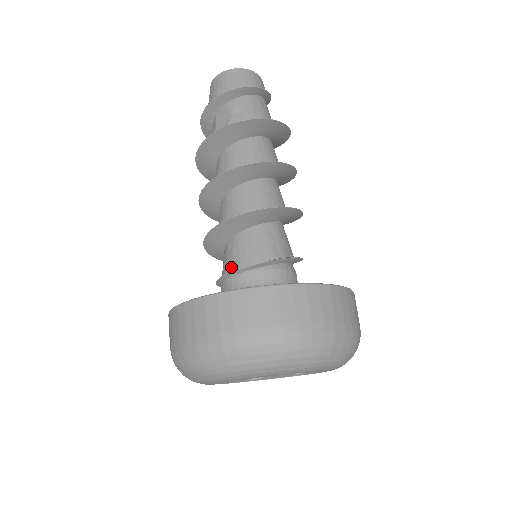
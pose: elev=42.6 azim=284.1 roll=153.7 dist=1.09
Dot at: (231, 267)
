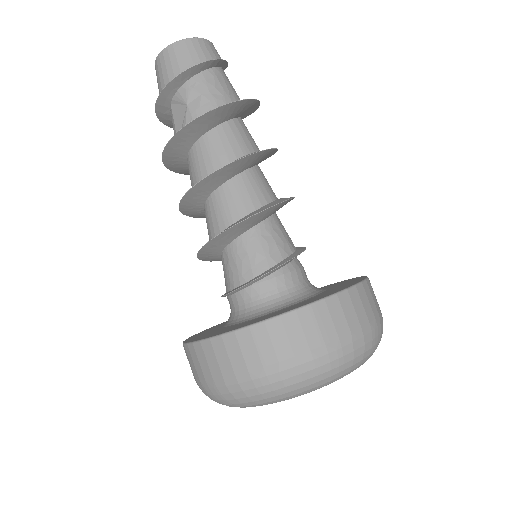
Dot at: (232, 282)
